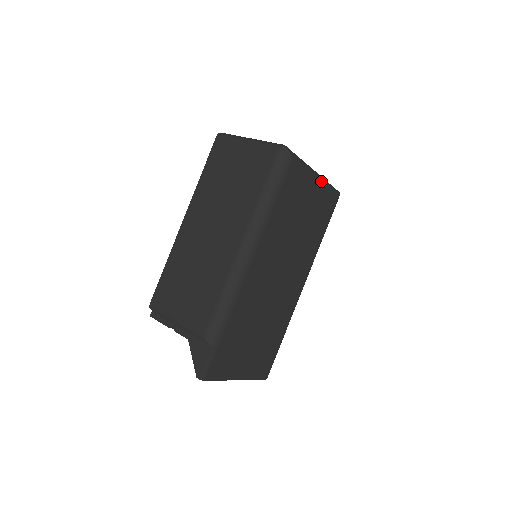
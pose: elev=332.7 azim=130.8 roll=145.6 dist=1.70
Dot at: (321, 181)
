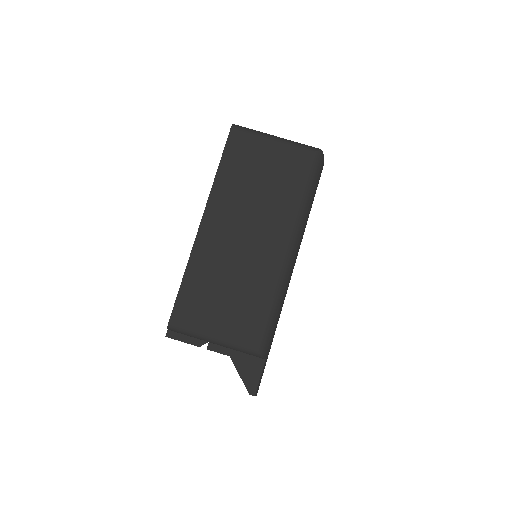
Dot at: occluded
